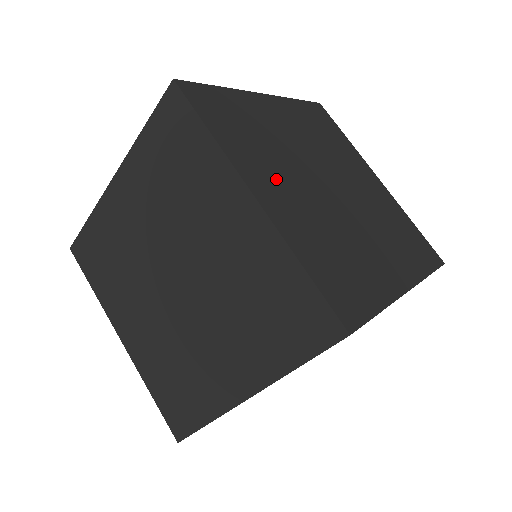
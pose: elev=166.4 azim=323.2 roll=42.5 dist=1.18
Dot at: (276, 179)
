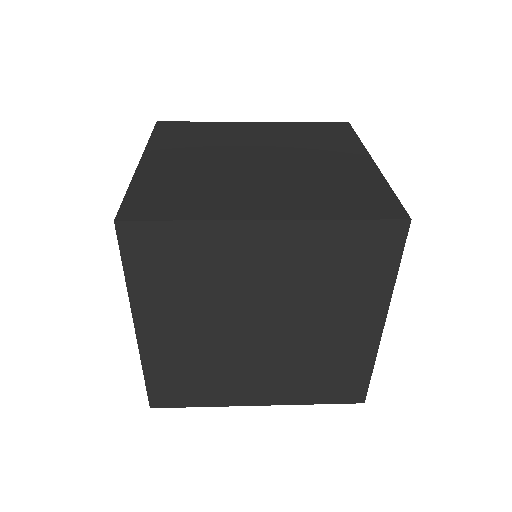
Dot at: (183, 155)
